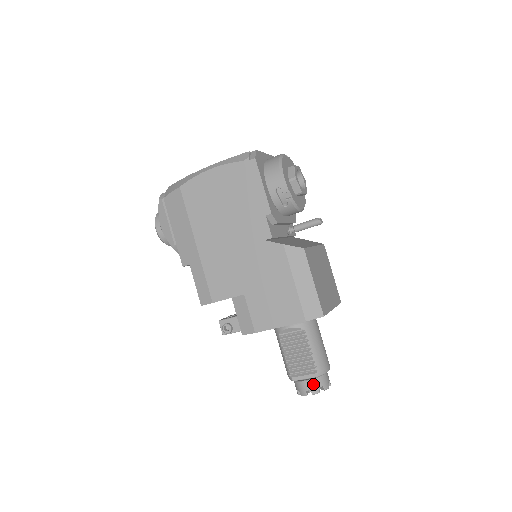
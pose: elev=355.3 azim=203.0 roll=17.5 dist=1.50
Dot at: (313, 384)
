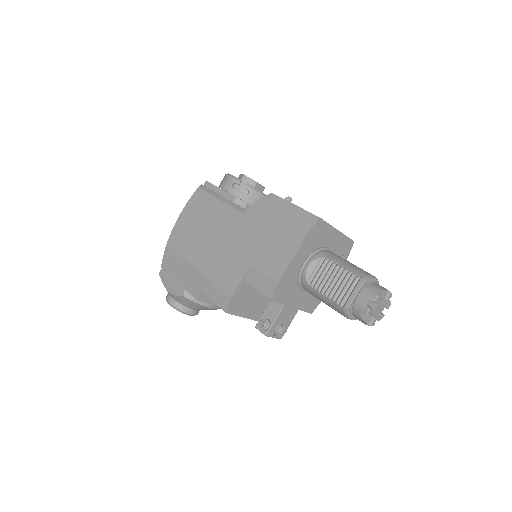
Dot at: (366, 293)
